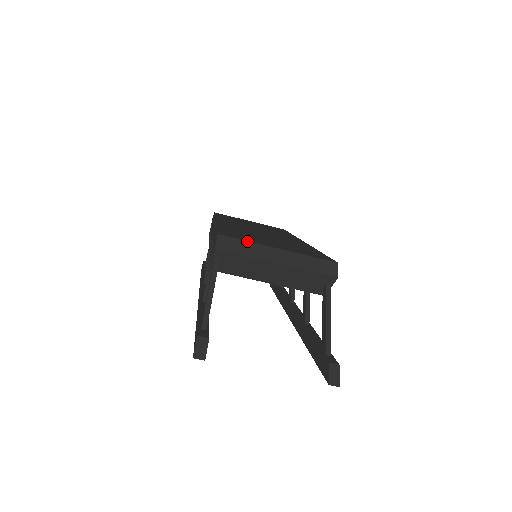
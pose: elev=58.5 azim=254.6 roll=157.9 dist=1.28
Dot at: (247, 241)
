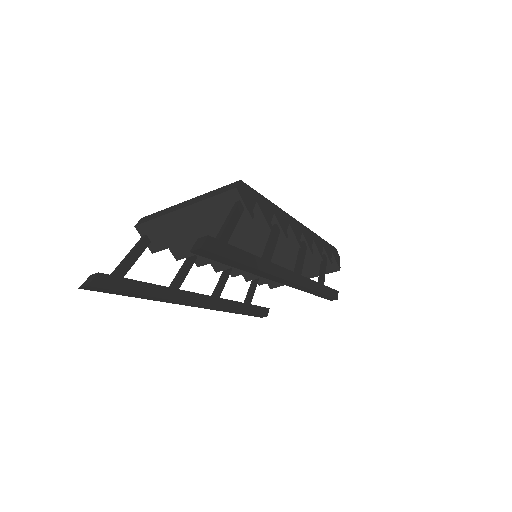
Dot at: (163, 210)
